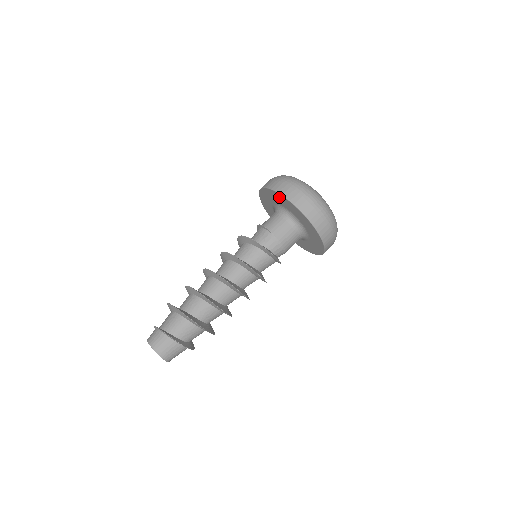
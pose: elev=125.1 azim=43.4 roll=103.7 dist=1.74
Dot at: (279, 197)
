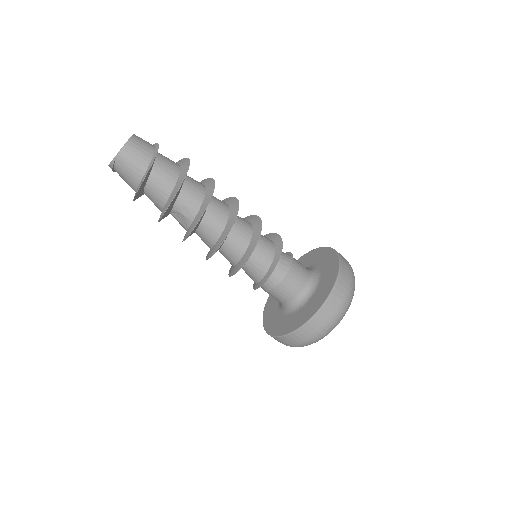
Dot at: (327, 254)
